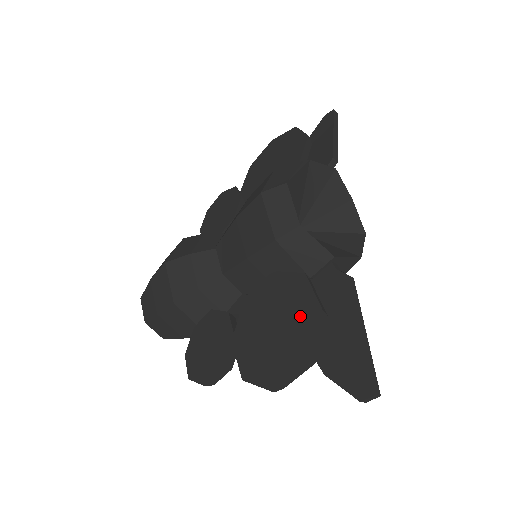
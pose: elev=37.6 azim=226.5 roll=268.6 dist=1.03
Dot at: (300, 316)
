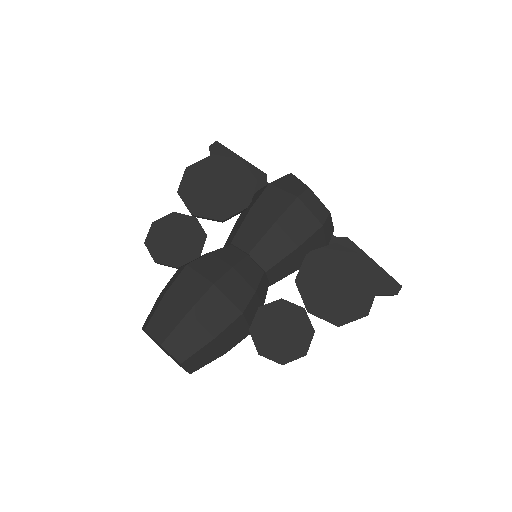
Dot at: (353, 267)
